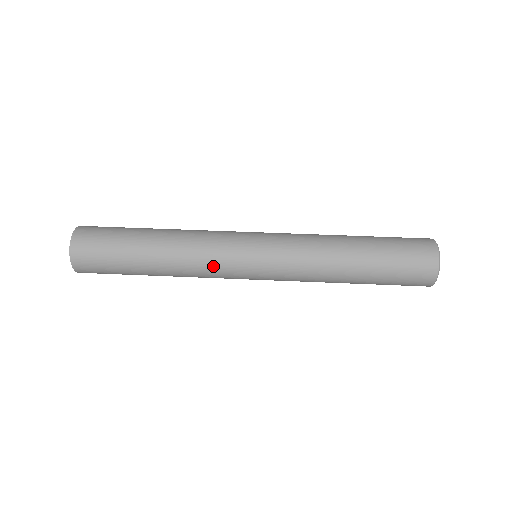
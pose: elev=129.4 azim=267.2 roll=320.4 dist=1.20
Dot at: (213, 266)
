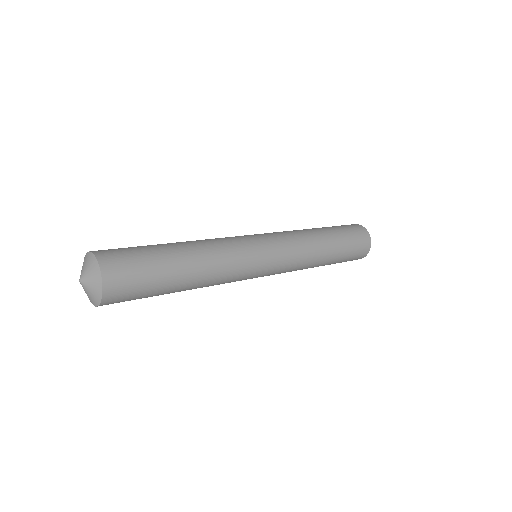
Dot at: (238, 273)
